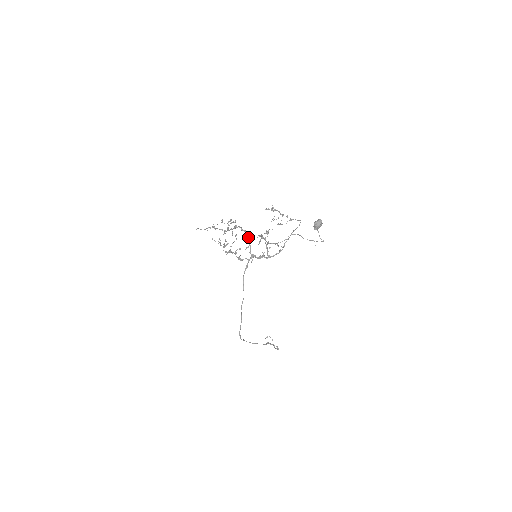
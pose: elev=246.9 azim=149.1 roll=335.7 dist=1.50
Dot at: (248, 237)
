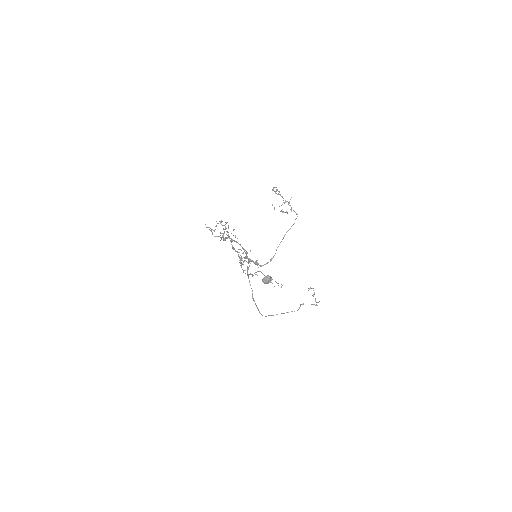
Dot at: occluded
